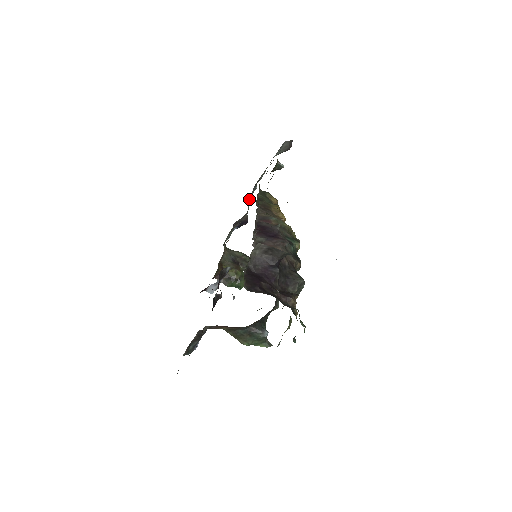
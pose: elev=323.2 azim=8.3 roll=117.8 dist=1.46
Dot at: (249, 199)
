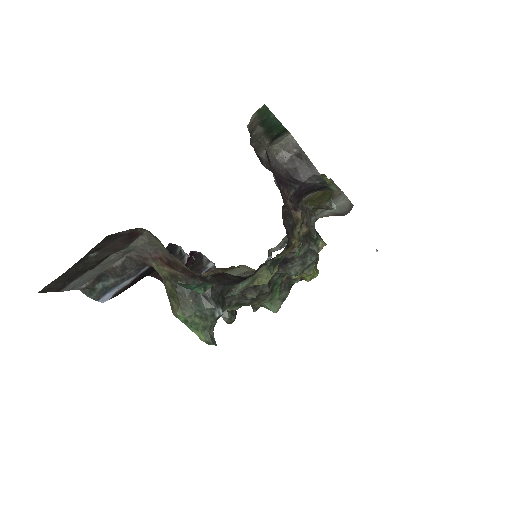
Dot at: (271, 255)
